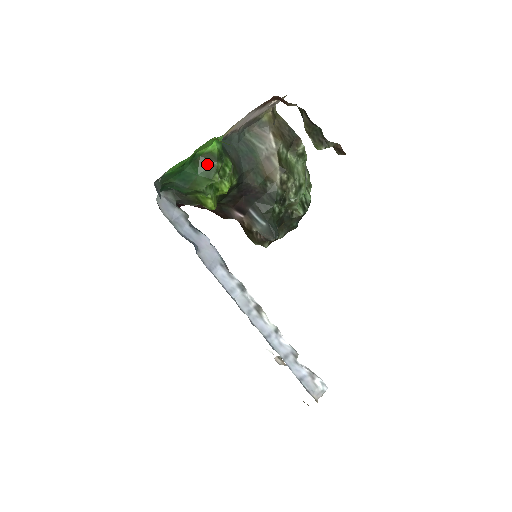
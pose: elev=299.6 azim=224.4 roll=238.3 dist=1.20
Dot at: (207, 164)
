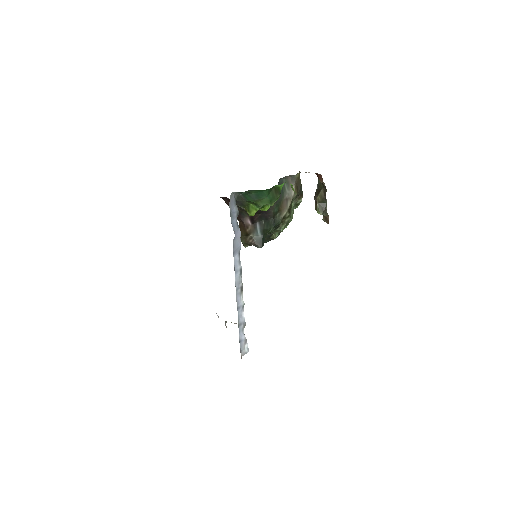
Dot at: (275, 194)
